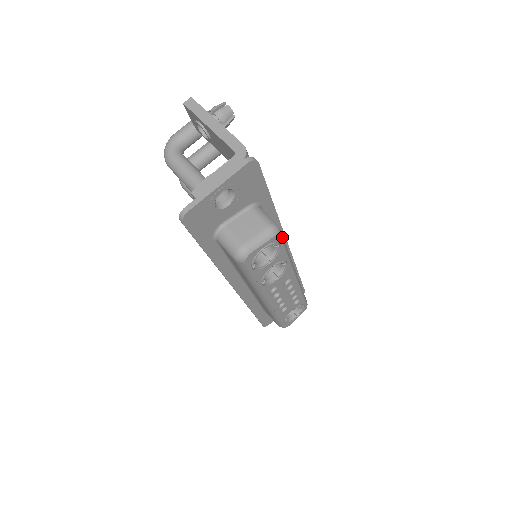
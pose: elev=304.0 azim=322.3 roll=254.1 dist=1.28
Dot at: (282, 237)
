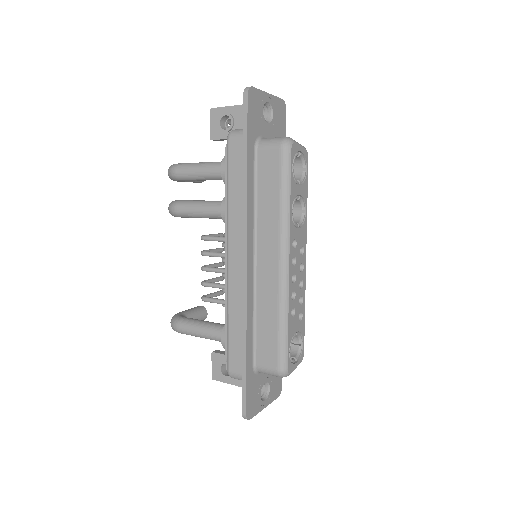
Dot at: (307, 167)
